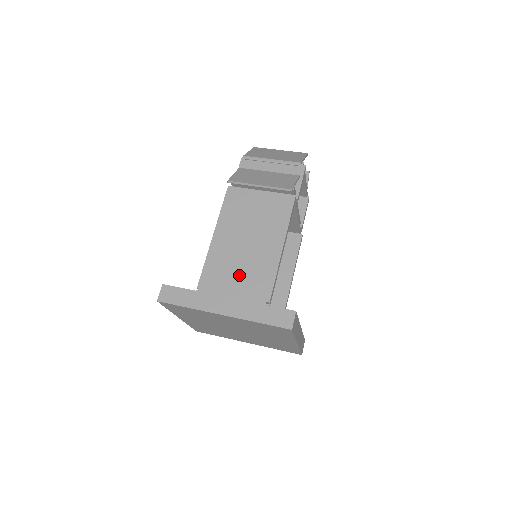
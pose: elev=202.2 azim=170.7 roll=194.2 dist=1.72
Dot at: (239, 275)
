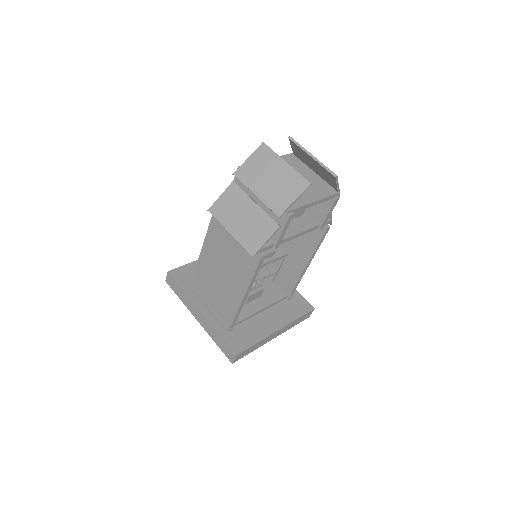
Dot at: (214, 295)
